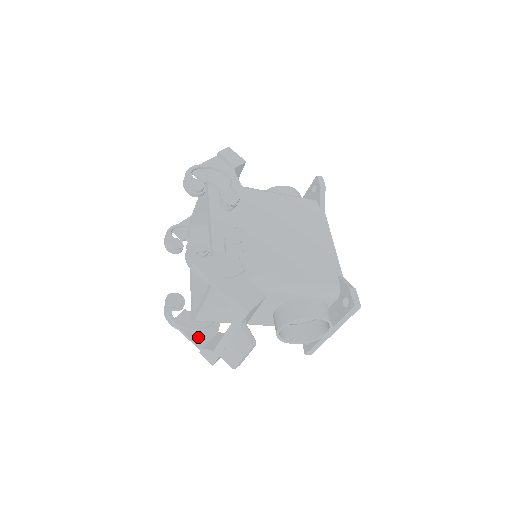
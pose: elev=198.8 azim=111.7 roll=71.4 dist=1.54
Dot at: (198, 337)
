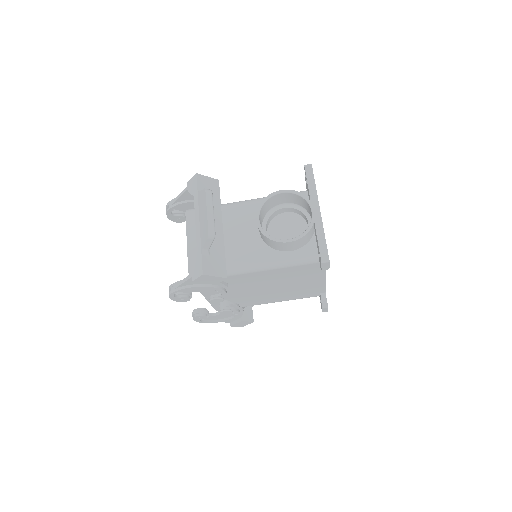
Dot at: occluded
